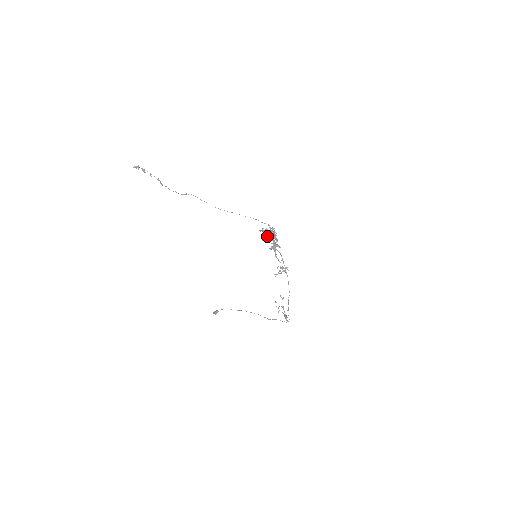
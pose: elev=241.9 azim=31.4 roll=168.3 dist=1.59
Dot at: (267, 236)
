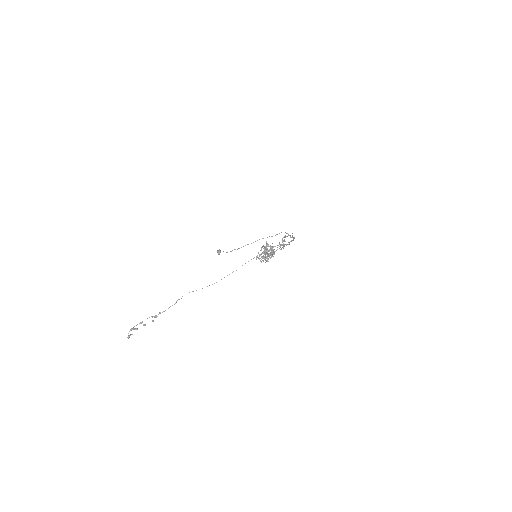
Dot at: (266, 258)
